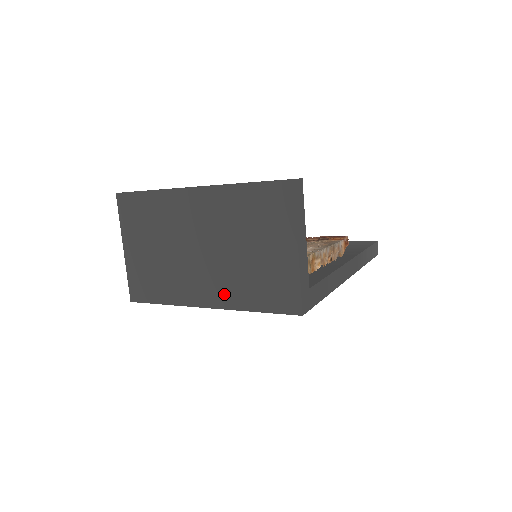
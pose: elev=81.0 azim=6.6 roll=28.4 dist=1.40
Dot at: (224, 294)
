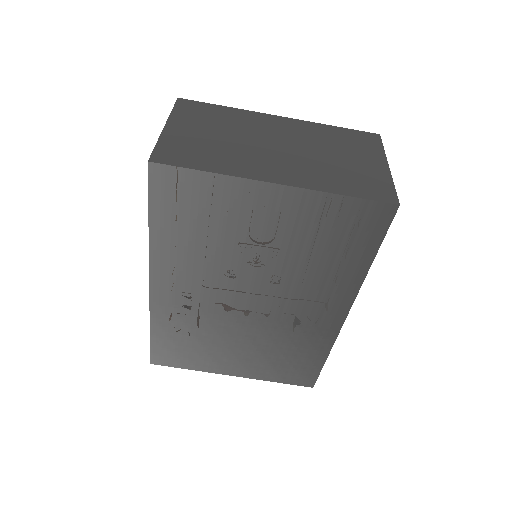
Dot at: (303, 177)
